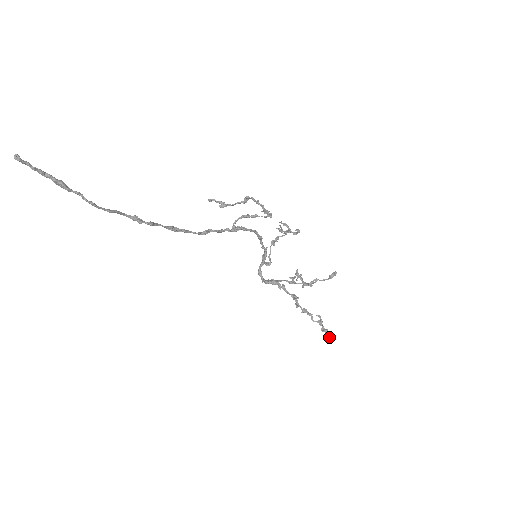
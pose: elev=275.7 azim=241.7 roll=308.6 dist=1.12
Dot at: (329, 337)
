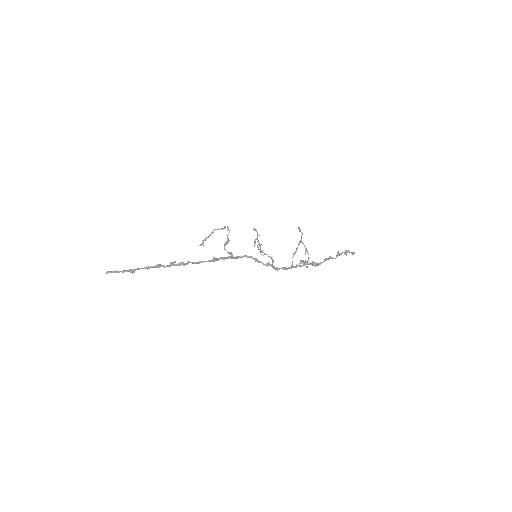
Dot at: (354, 252)
